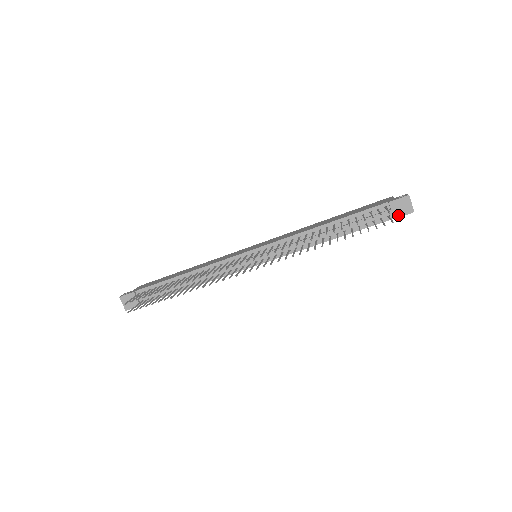
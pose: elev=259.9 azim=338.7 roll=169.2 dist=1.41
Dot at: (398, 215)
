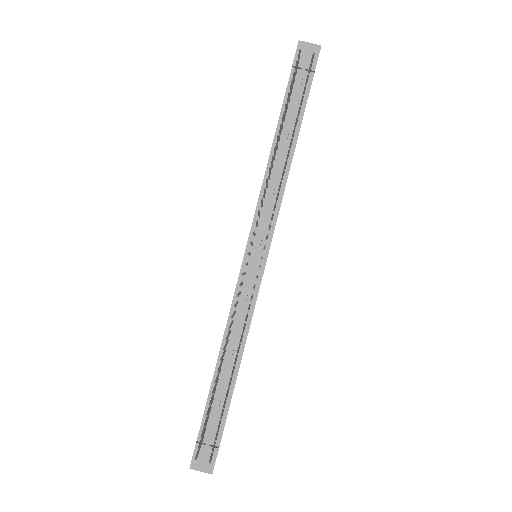
Dot at: (313, 64)
